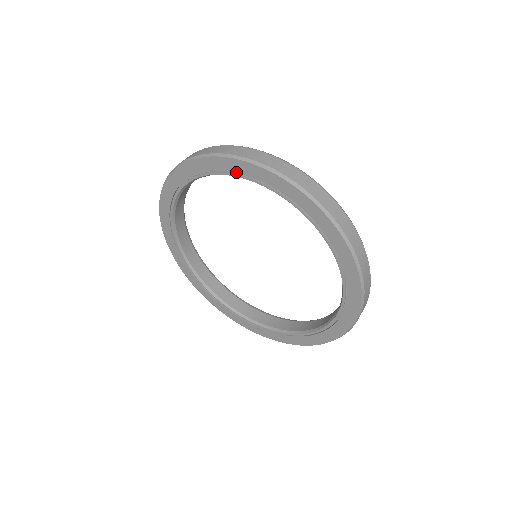
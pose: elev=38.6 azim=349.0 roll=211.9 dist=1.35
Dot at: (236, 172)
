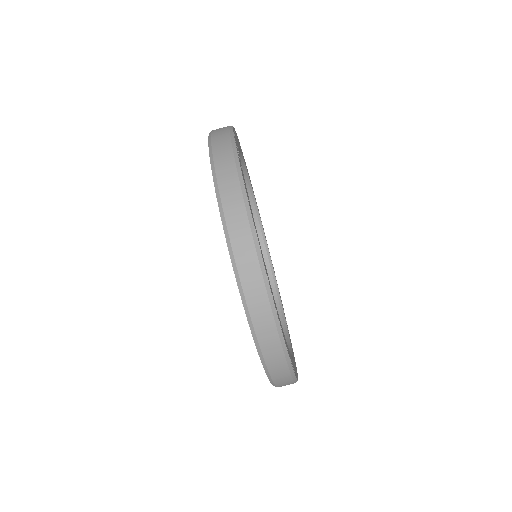
Dot at: occluded
